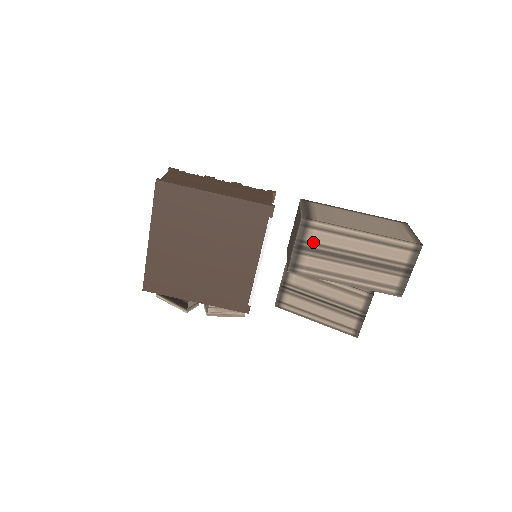
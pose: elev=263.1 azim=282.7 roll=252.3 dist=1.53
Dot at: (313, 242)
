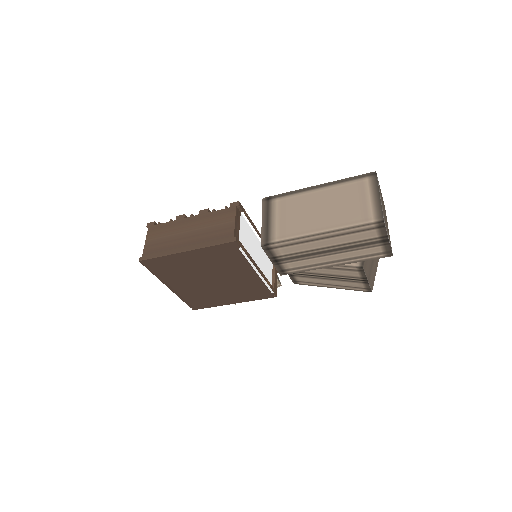
Dot at: (284, 255)
